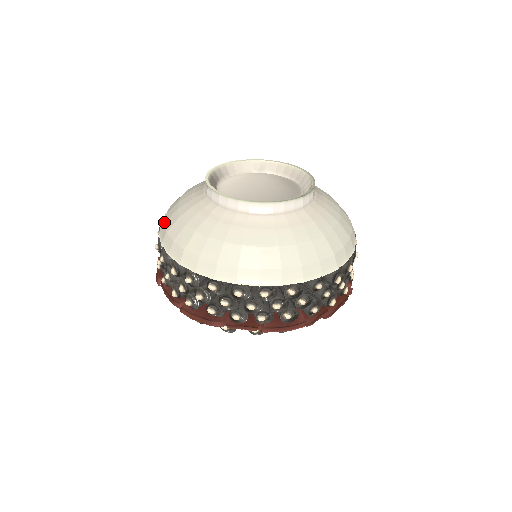
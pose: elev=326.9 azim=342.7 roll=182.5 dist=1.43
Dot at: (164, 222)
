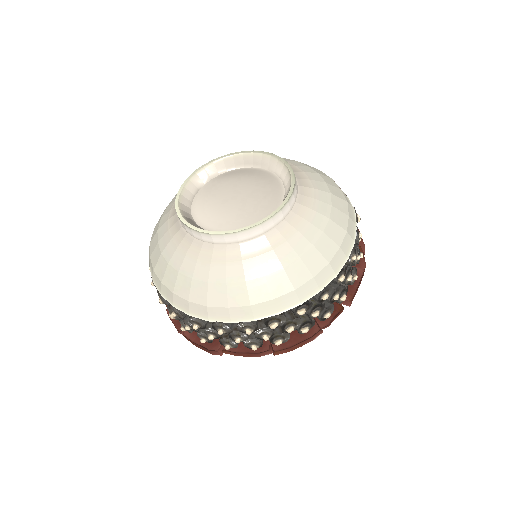
Dot at: (187, 301)
